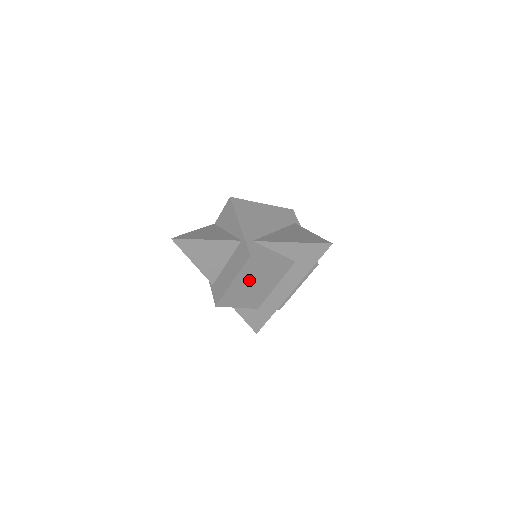
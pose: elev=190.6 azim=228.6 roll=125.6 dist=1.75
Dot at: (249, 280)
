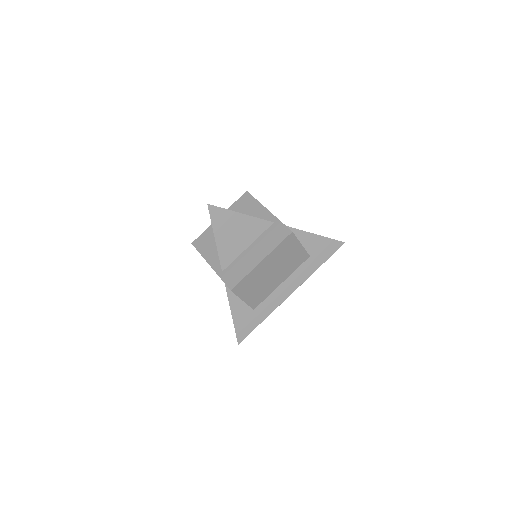
Dot at: (272, 264)
